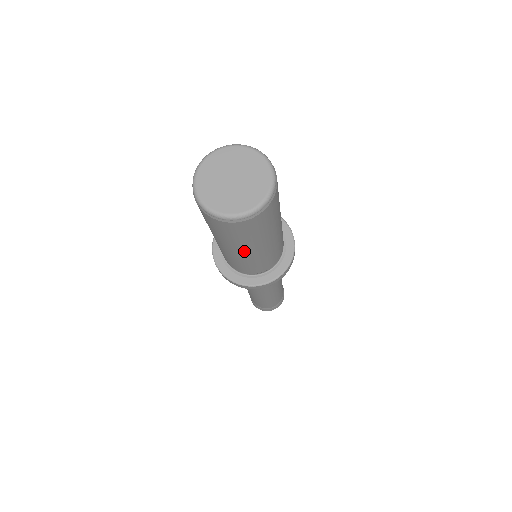
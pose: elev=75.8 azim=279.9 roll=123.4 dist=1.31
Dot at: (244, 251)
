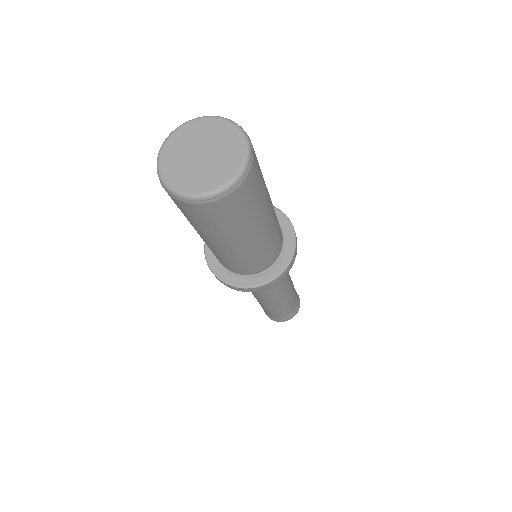
Dot at: (262, 225)
